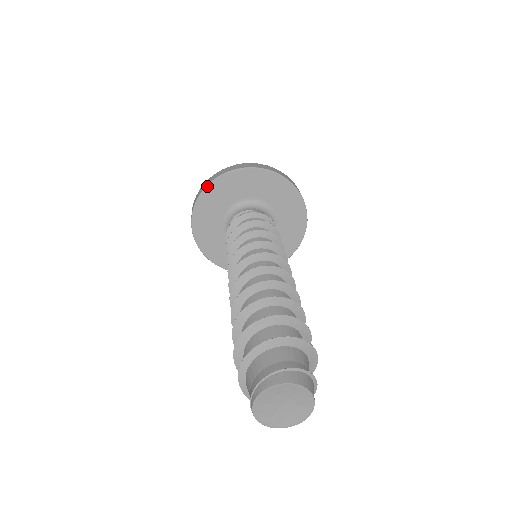
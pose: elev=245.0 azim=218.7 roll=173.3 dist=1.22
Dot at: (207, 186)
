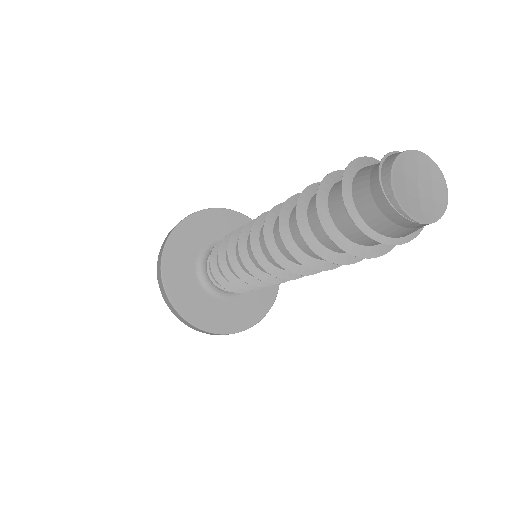
Dot at: (162, 257)
